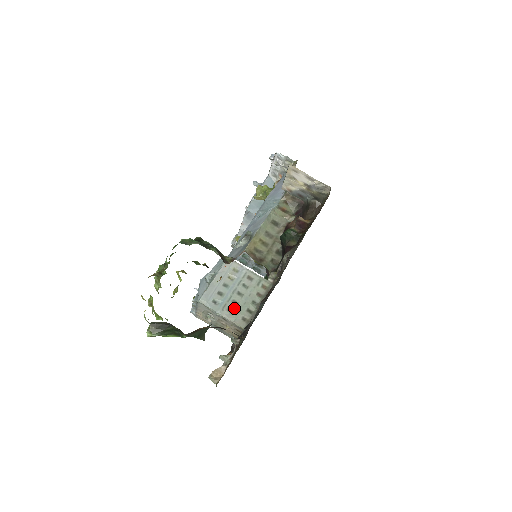
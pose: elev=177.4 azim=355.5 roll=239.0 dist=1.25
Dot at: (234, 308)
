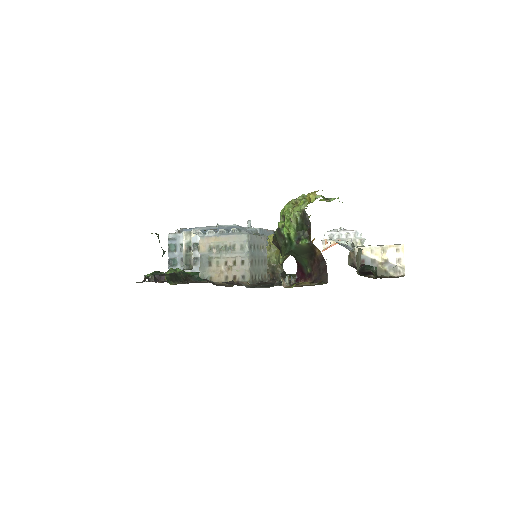
Dot at: (254, 264)
